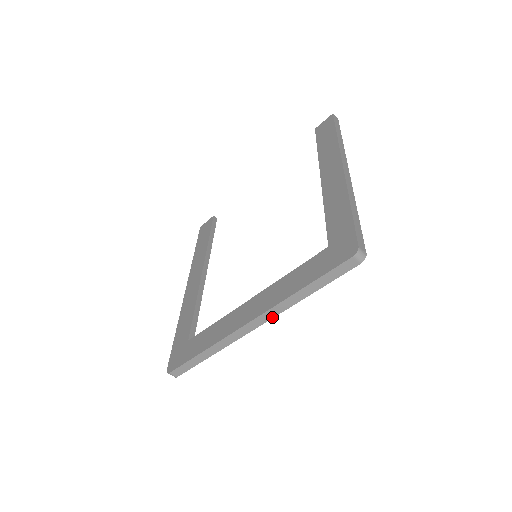
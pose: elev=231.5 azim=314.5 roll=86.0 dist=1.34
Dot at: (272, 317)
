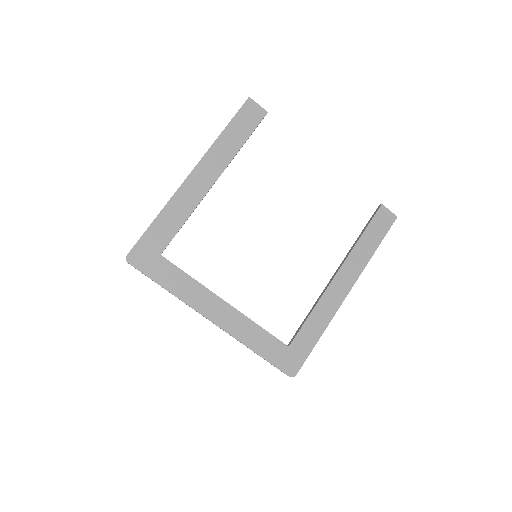
Dot at: occluded
